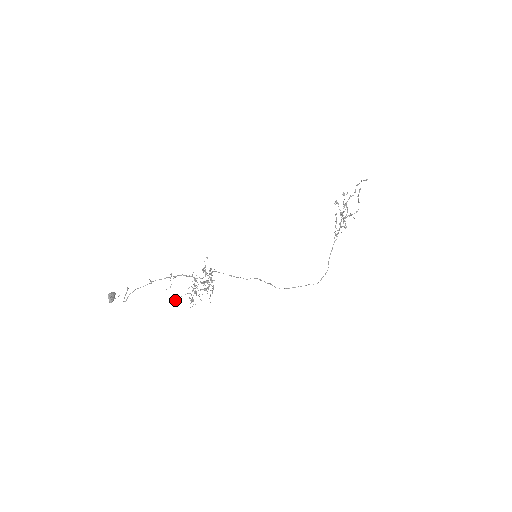
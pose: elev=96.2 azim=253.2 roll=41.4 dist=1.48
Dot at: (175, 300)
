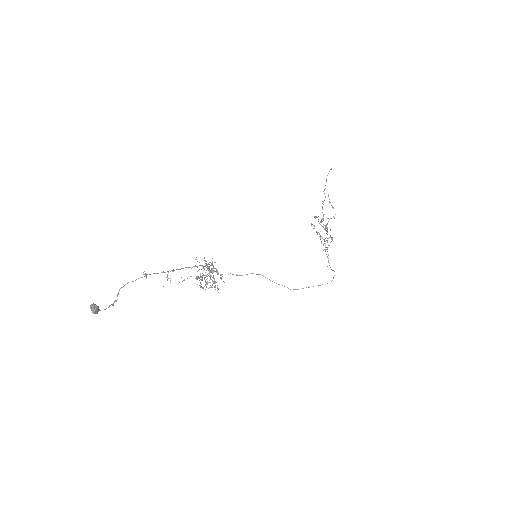
Dot at: (181, 277)
